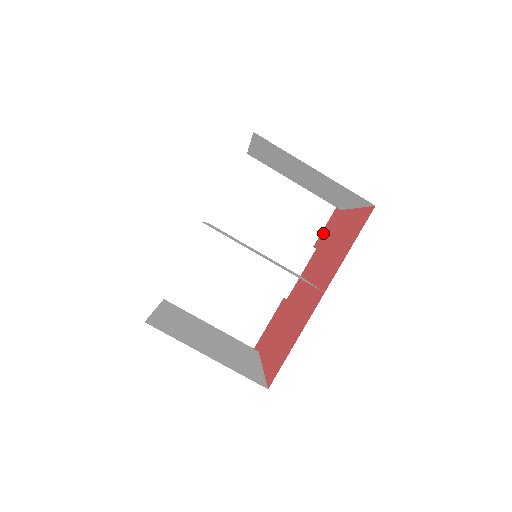
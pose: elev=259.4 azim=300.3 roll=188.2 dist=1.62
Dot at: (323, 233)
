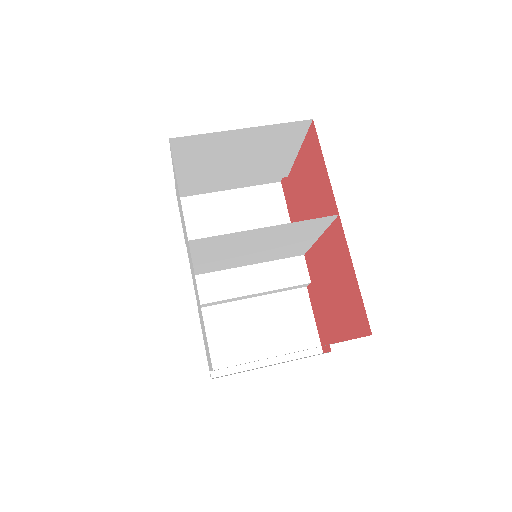
Dot at: (290, 209)
